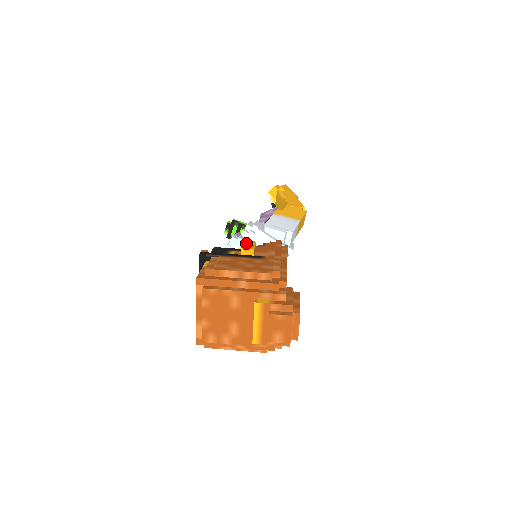
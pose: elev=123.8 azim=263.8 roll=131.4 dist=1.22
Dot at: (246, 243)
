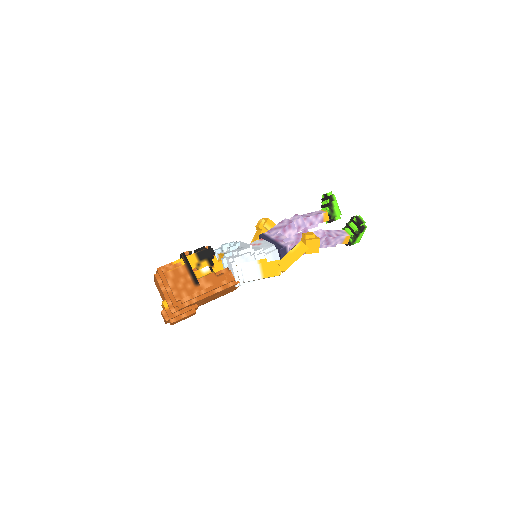
Dot at: (205, 269)
